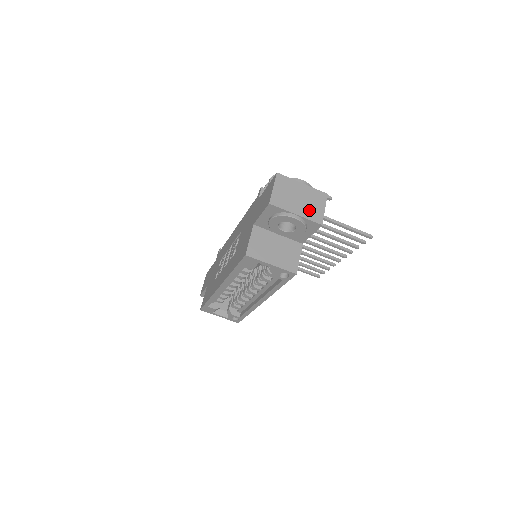
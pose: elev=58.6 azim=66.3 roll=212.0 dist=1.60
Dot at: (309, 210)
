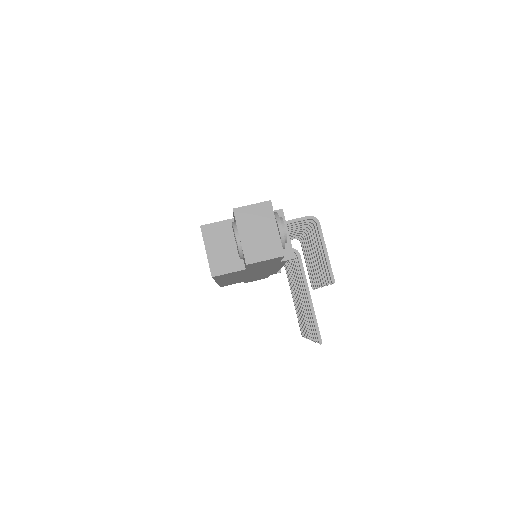
Dot at: (253, 246)
